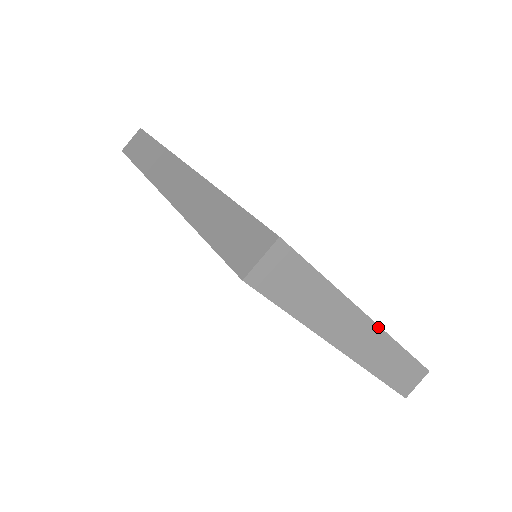
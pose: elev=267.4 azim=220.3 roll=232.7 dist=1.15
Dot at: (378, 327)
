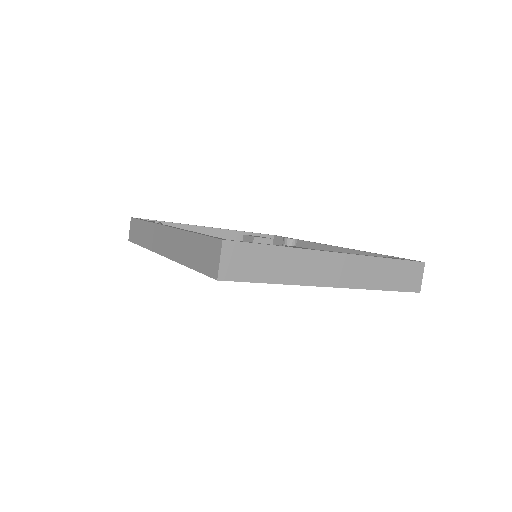
Dot at: (349, 255)
